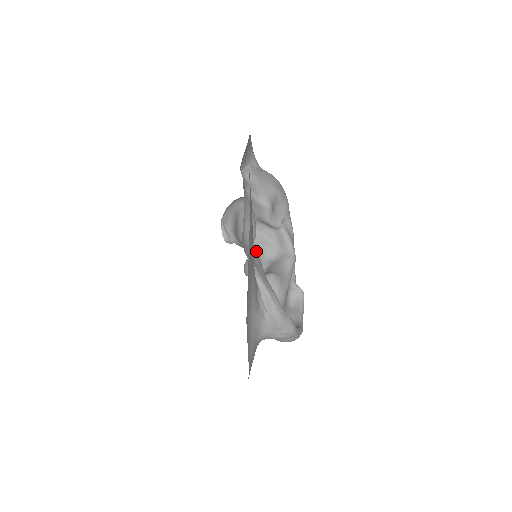
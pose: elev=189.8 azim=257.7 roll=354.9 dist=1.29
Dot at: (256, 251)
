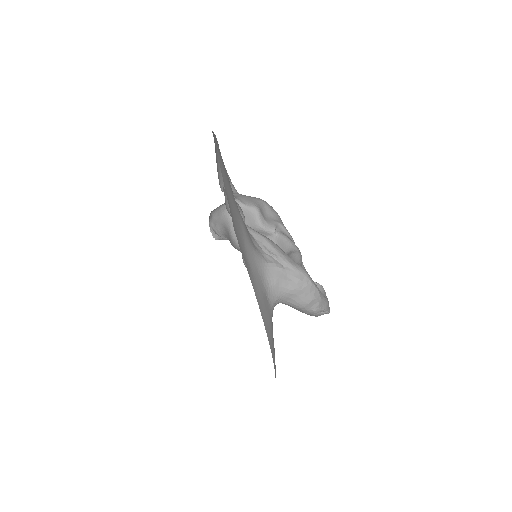
Dot at: occluded
